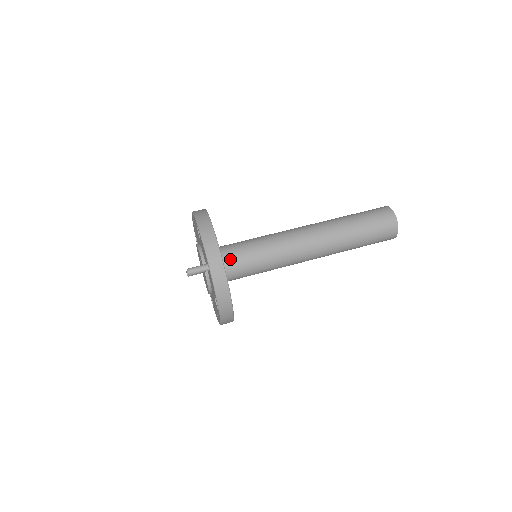
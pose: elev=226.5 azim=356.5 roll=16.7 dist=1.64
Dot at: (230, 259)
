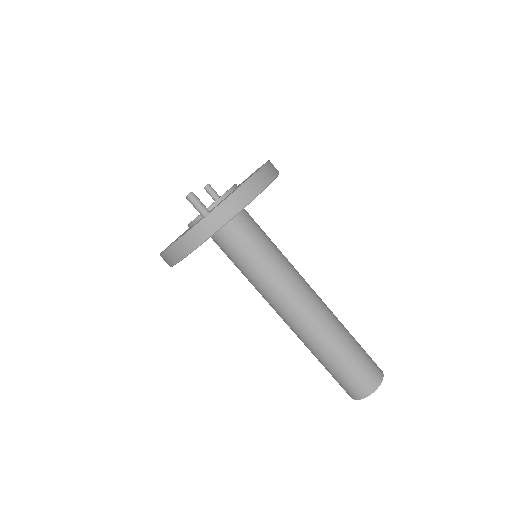
Dot at: (235, 231)
